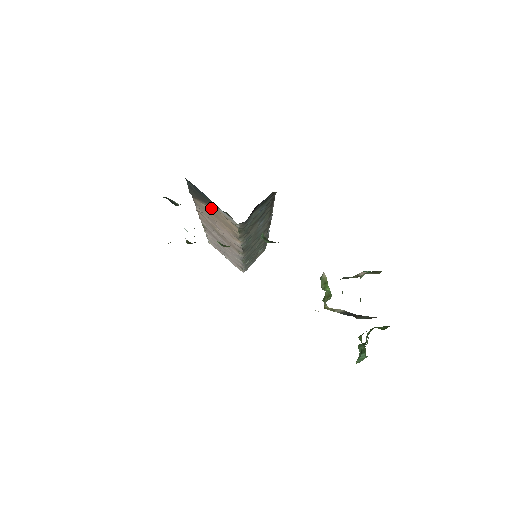
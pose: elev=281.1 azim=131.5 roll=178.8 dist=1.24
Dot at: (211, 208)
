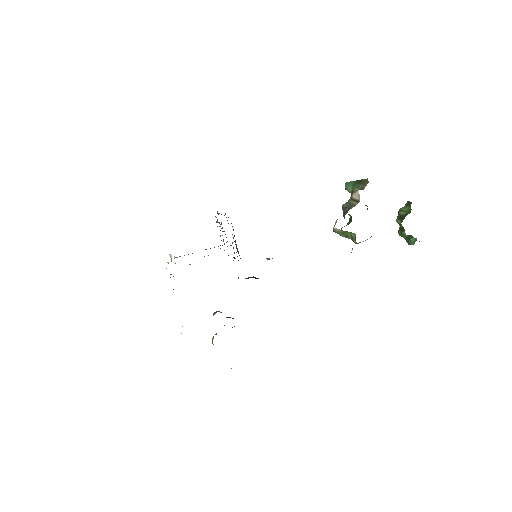
Dot at: occluded
